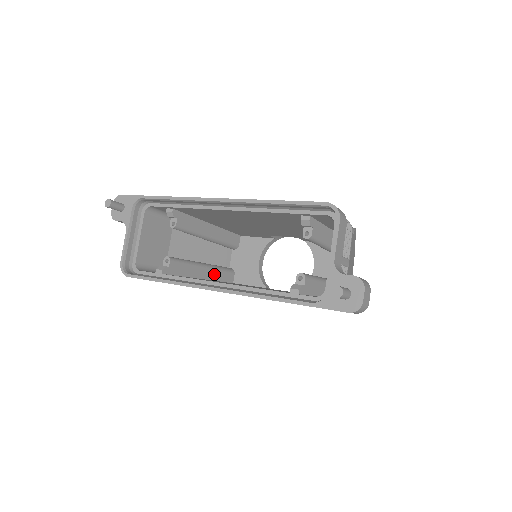
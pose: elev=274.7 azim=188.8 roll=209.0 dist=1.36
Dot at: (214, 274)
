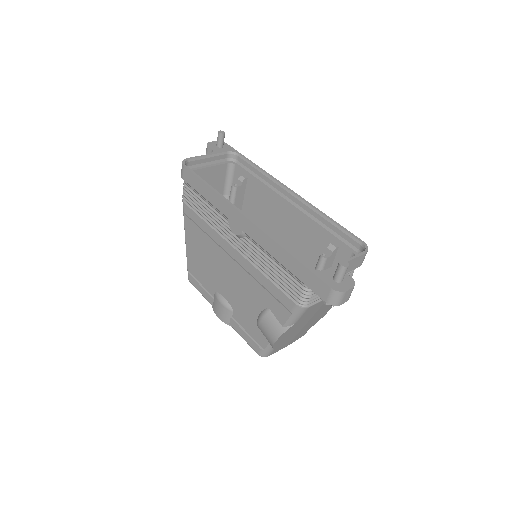
Dot at: occluded
